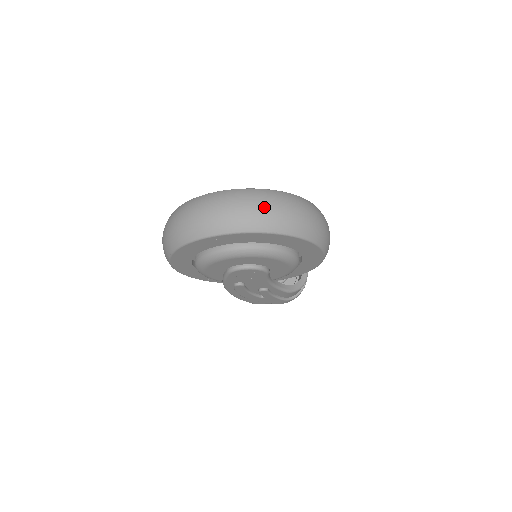
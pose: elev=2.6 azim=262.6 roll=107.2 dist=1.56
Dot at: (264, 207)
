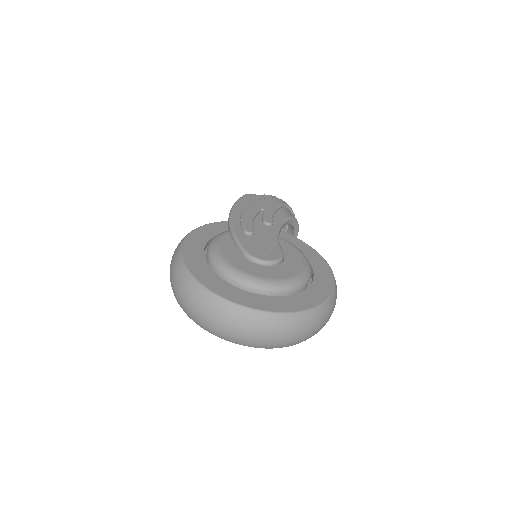
Dot at: (290, 337)
